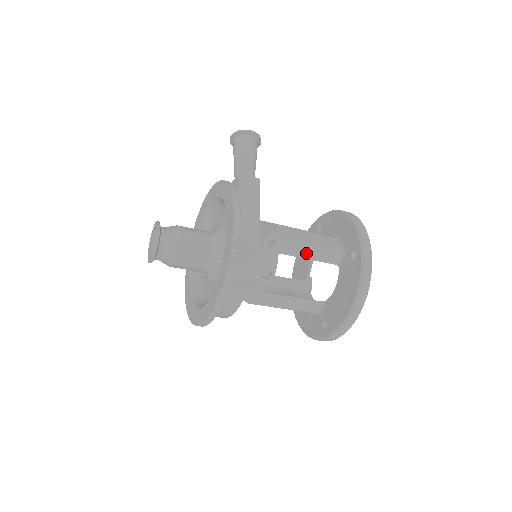
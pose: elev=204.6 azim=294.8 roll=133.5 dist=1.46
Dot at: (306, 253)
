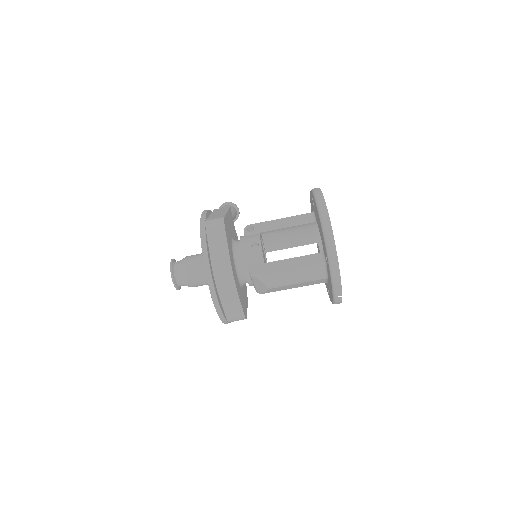
Dot at: (282, 225)
